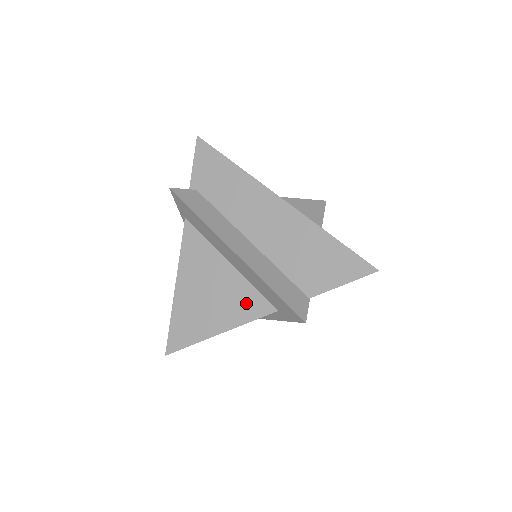
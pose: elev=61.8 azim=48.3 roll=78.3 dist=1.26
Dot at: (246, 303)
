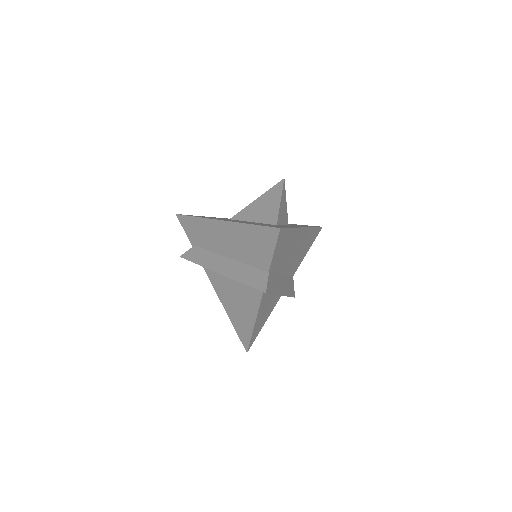
Dot at: (250, 297)
